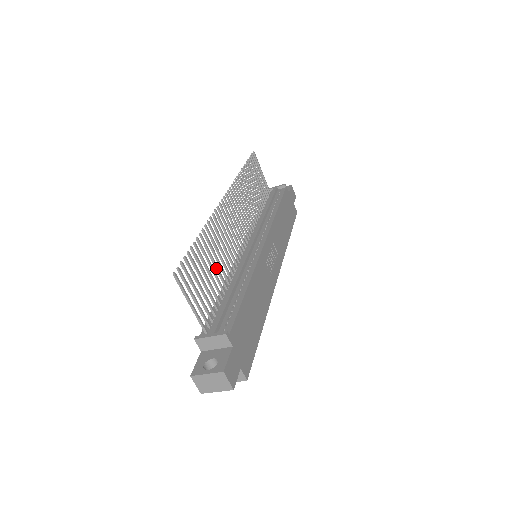
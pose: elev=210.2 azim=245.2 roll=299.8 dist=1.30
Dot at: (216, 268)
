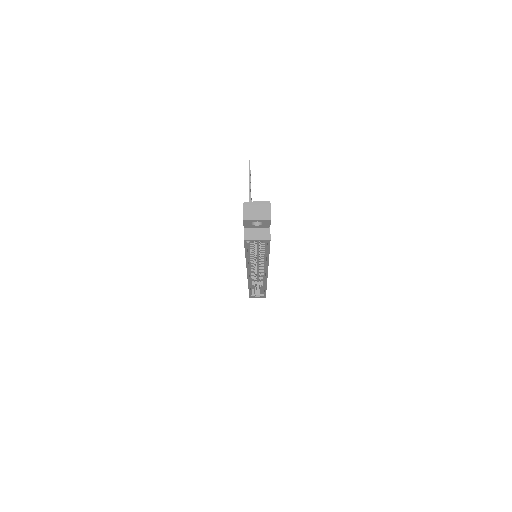
Dot at: occluded
